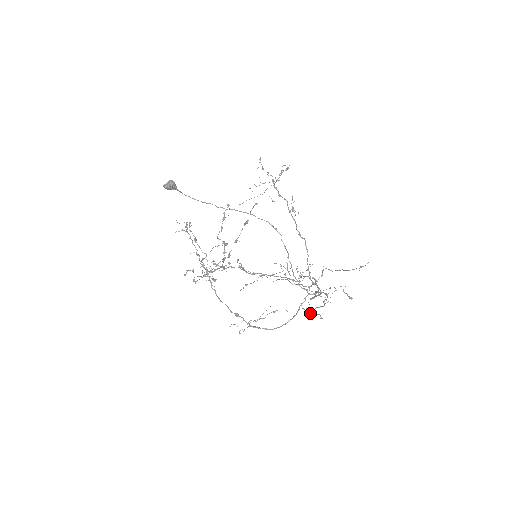
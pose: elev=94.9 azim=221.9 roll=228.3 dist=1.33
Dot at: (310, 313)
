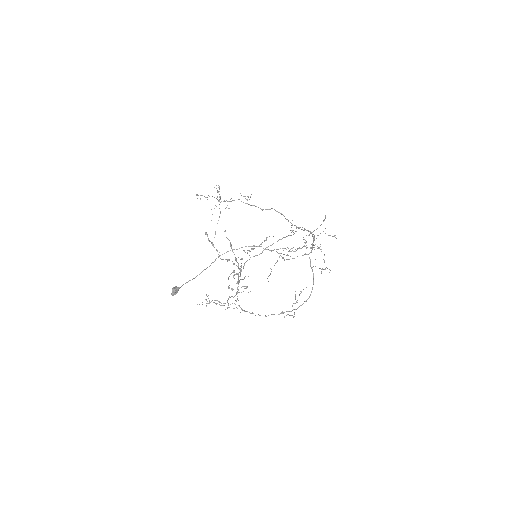
Dot at: occluded
